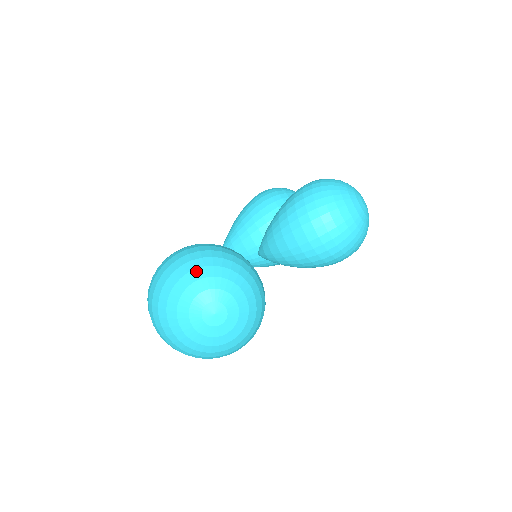
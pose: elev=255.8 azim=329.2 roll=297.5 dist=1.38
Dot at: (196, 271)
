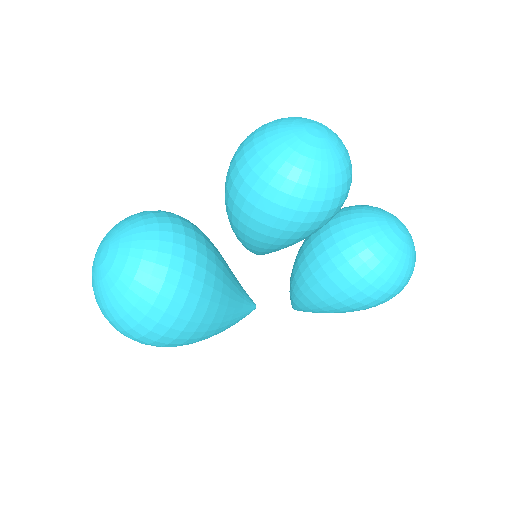
Dot at: occluded
